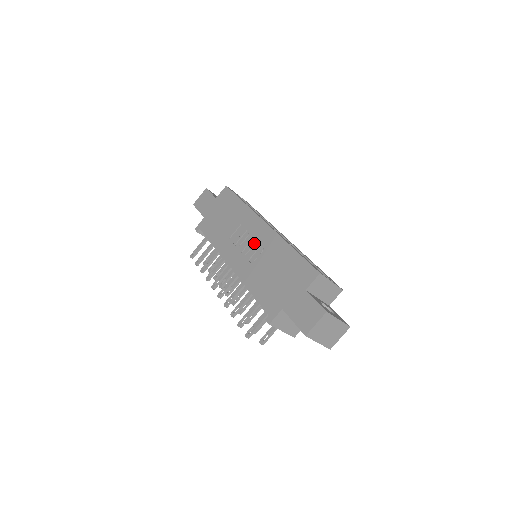
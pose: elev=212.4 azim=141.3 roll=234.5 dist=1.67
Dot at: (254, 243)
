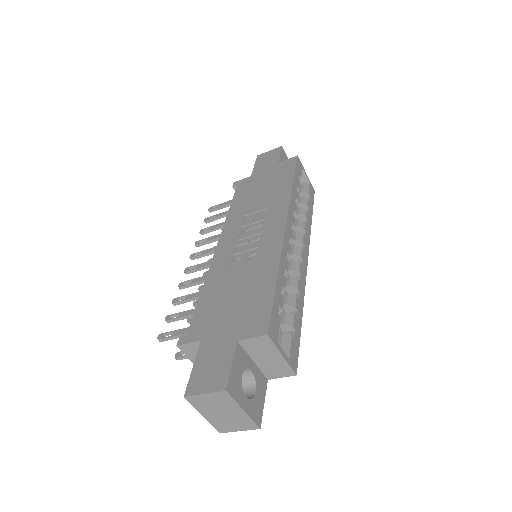
Dot at: (255, 239)
